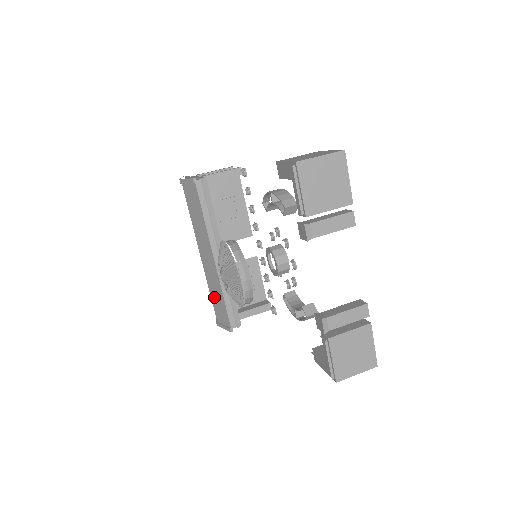
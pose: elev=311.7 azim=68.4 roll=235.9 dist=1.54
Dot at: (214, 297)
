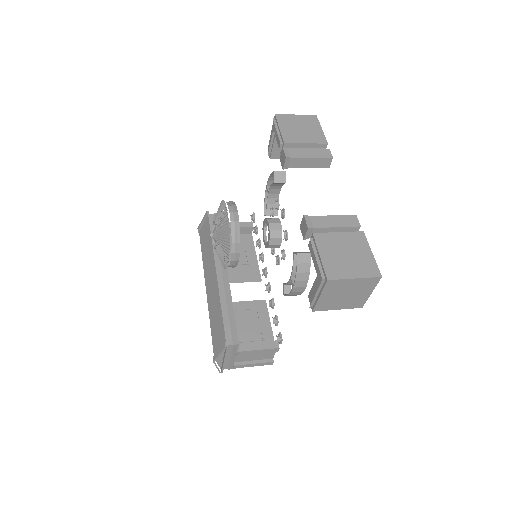
Dot at: (213, 323)
